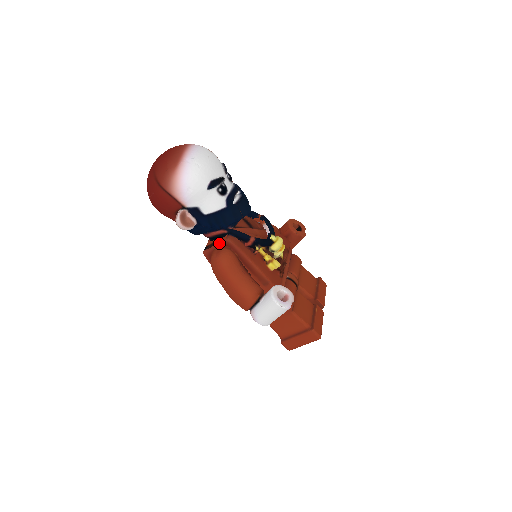
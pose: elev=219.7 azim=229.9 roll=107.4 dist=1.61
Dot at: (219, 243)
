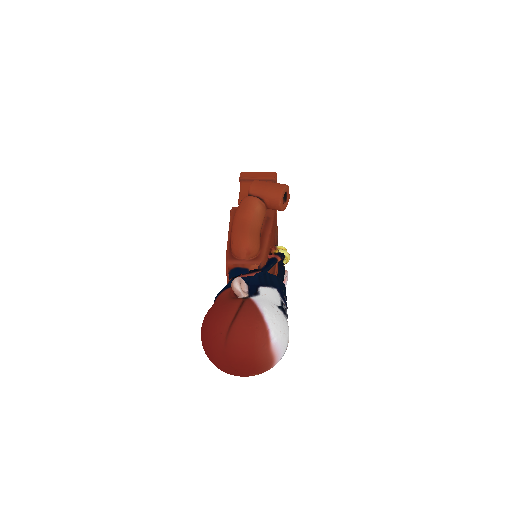
Dot at: occluded
